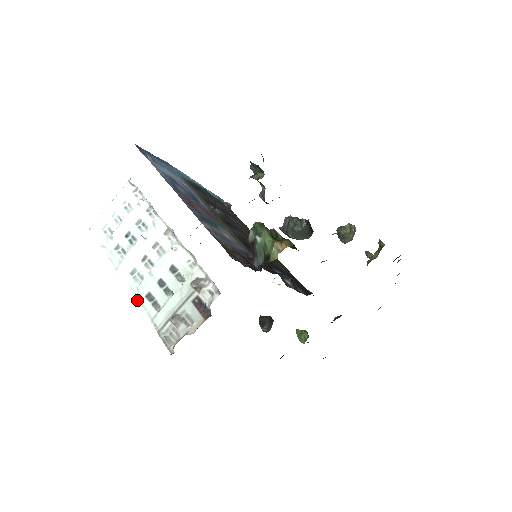
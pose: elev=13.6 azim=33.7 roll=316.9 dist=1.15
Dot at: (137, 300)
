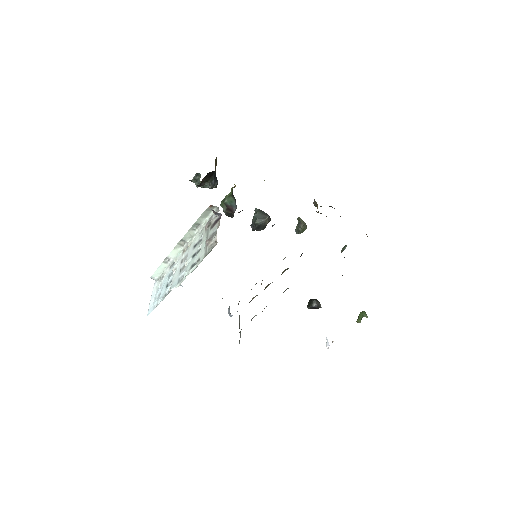
Dot at: (187, 275)
